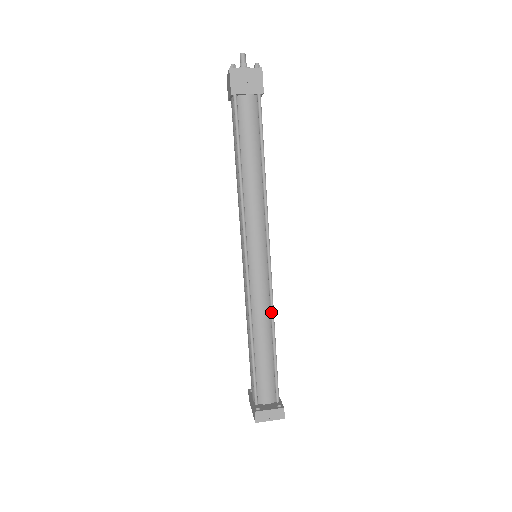
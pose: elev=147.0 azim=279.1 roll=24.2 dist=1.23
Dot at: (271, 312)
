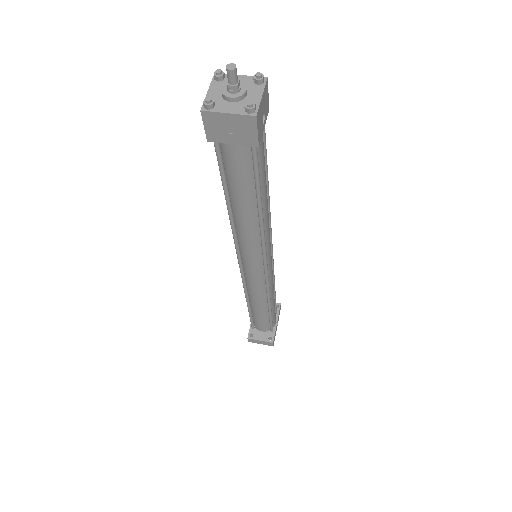
Dot at: (267, 297)
